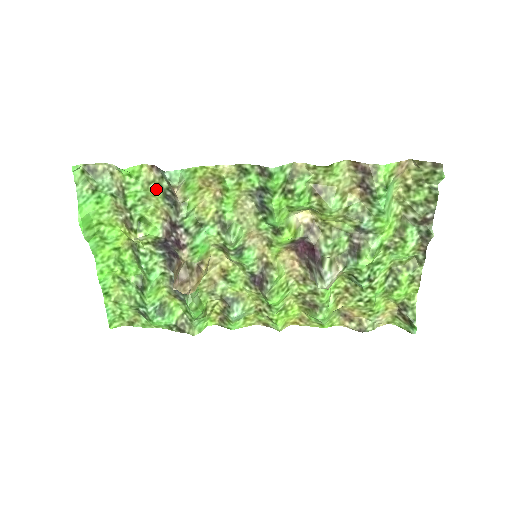
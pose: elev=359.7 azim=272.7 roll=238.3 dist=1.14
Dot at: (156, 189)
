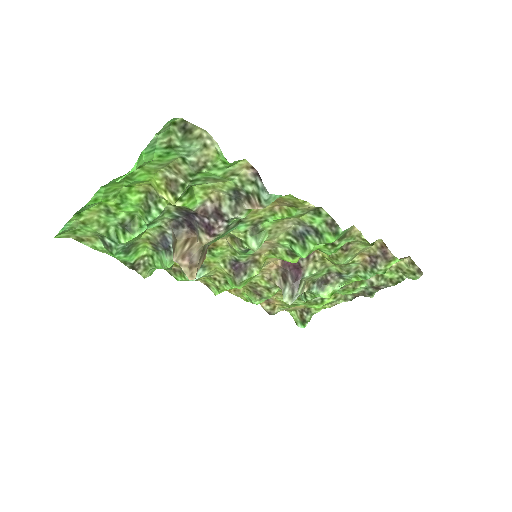
Dot at: (233, 181)
